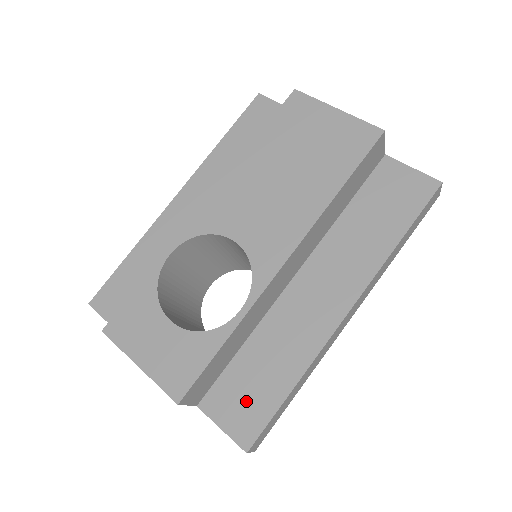
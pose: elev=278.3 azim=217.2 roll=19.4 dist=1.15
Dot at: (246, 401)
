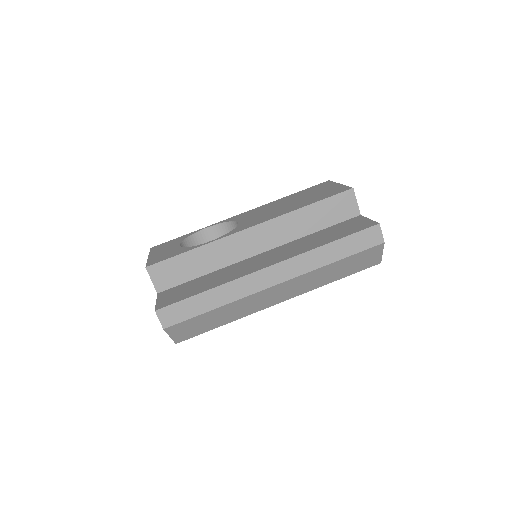
Dot at: (180, 293)
